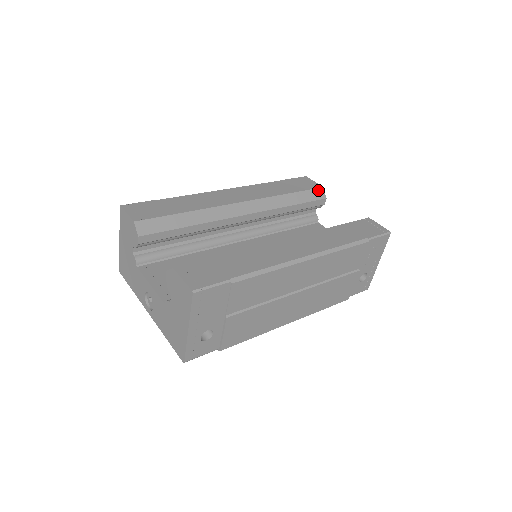
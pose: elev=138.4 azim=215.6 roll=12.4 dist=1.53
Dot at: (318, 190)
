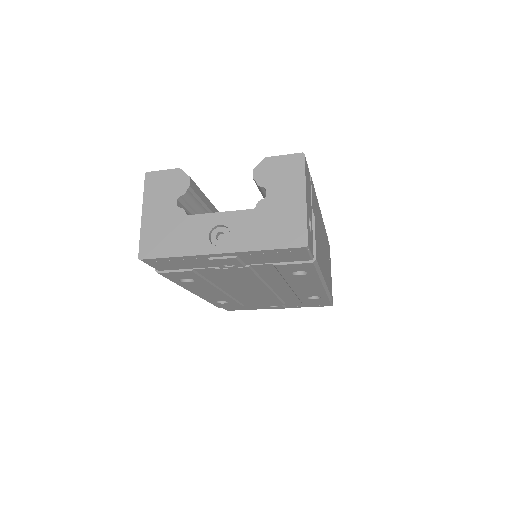
Dot at: occluded
